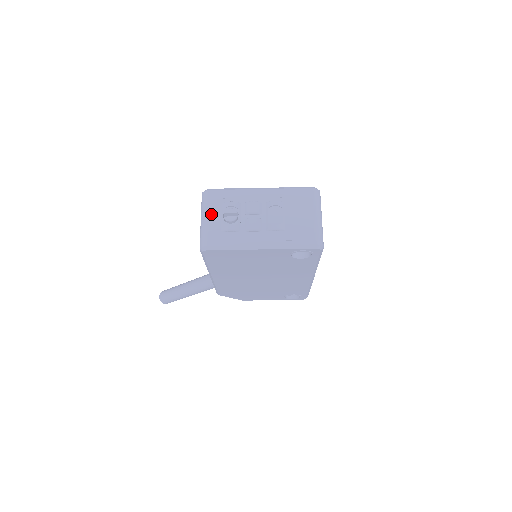
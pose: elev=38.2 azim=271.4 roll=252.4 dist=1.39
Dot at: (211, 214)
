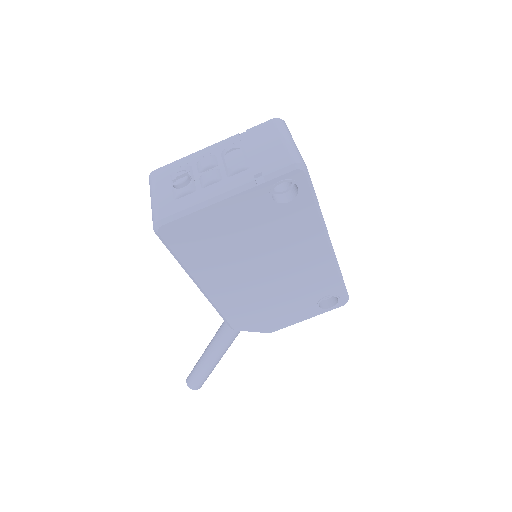
Dot at: (159, 189)
